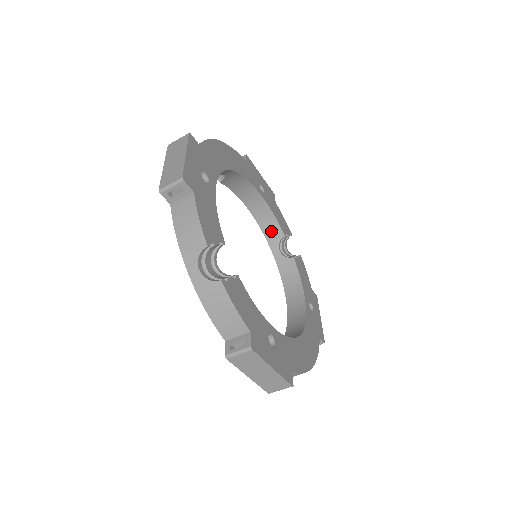
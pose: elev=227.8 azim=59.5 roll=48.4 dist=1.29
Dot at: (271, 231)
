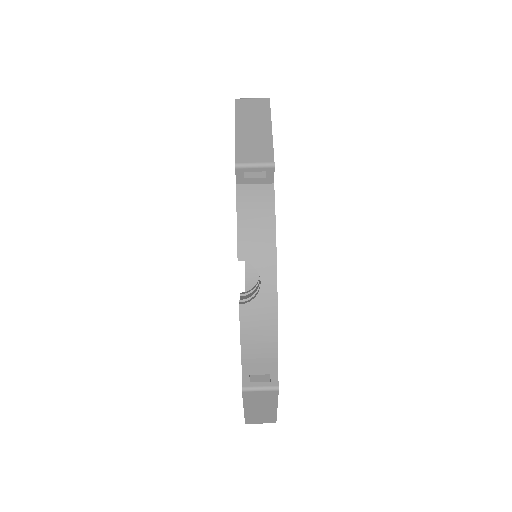
Dot at: occluded
